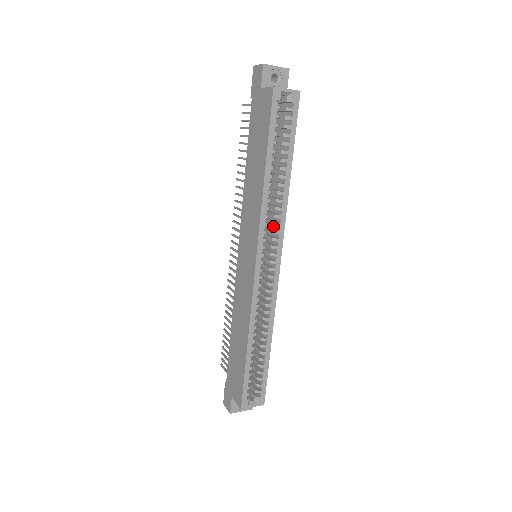
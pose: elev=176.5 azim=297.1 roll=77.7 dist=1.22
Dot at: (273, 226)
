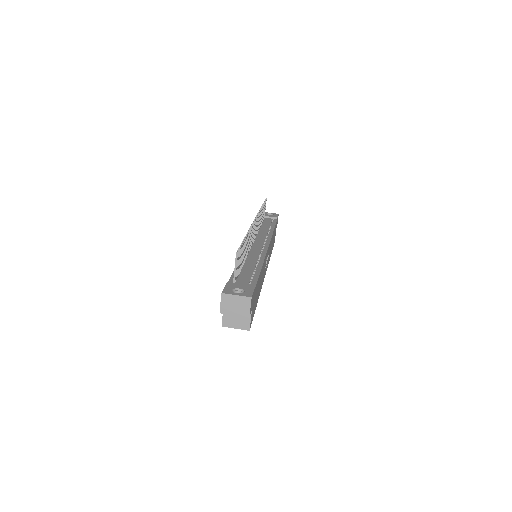
Dot at: occluded
